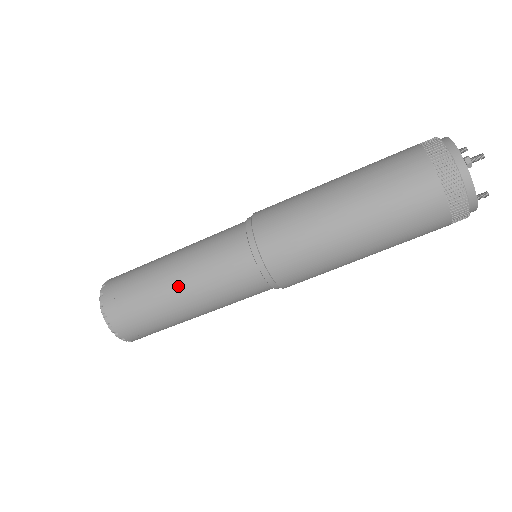
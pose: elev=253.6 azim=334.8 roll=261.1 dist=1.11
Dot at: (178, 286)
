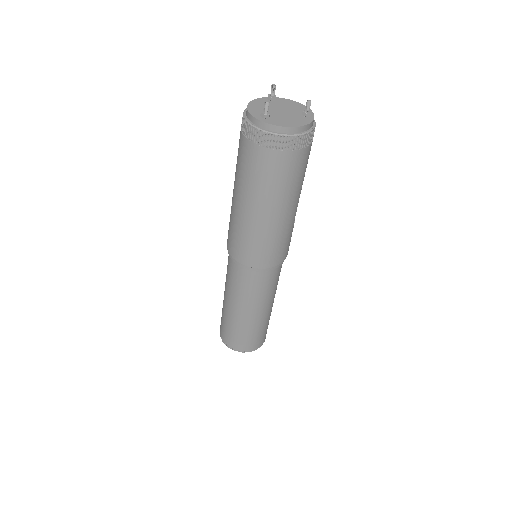
Dot at: (237, 310)
